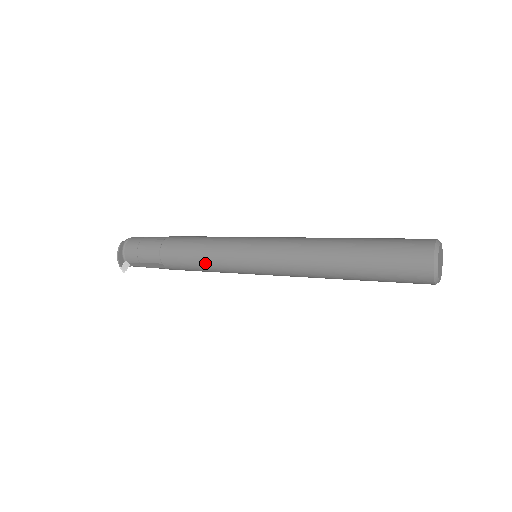
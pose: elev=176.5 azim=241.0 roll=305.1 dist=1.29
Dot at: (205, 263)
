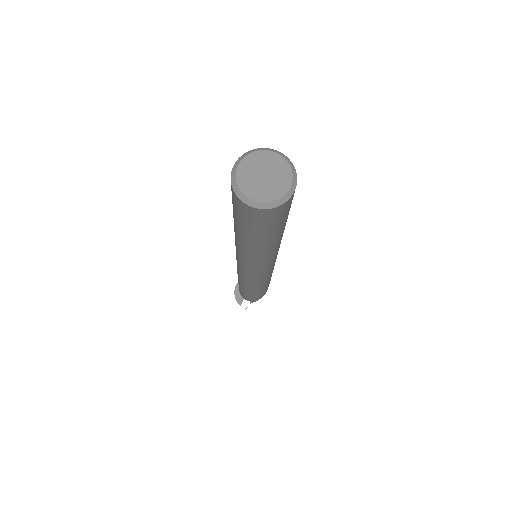
Dot at: (242, 280)
